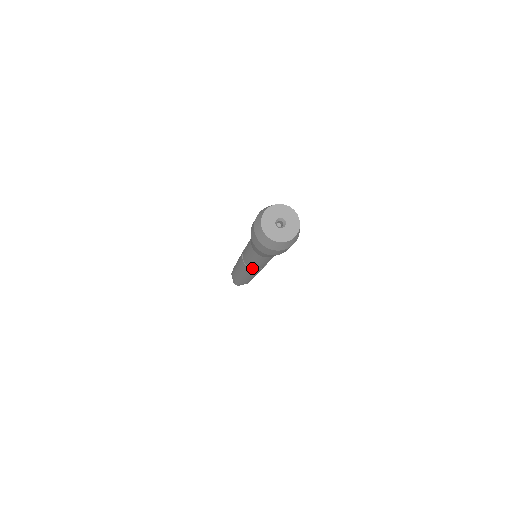
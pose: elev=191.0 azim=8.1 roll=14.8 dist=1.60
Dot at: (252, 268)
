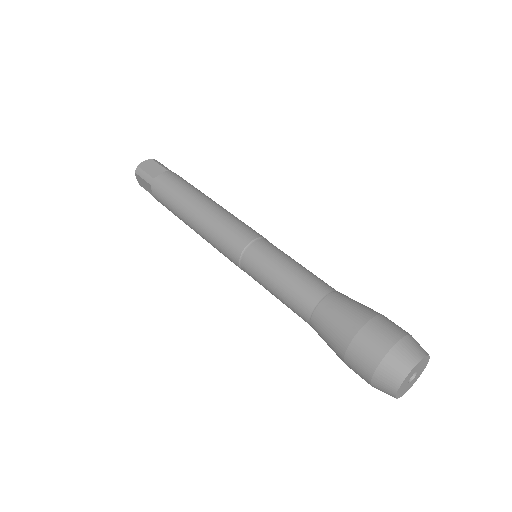
Dot at: occluded
